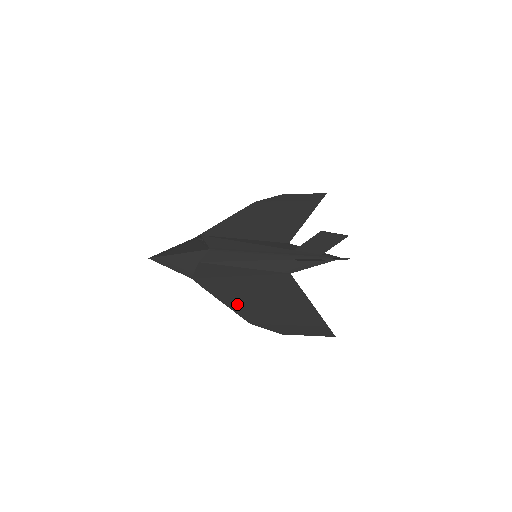
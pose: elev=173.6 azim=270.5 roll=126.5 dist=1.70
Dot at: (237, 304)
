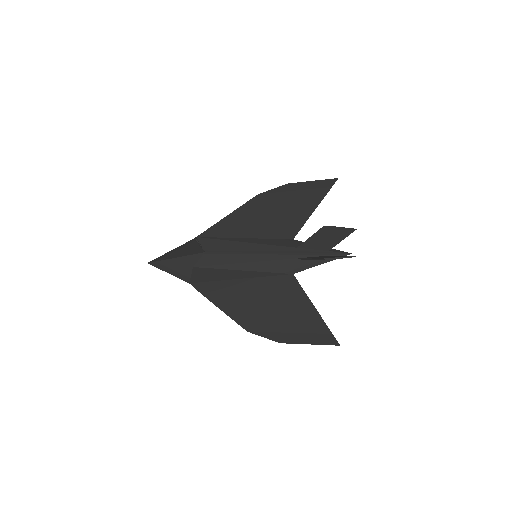
Dot at: (235, 310)
